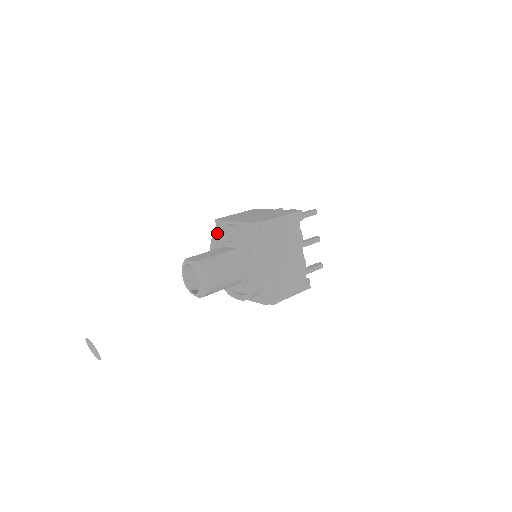
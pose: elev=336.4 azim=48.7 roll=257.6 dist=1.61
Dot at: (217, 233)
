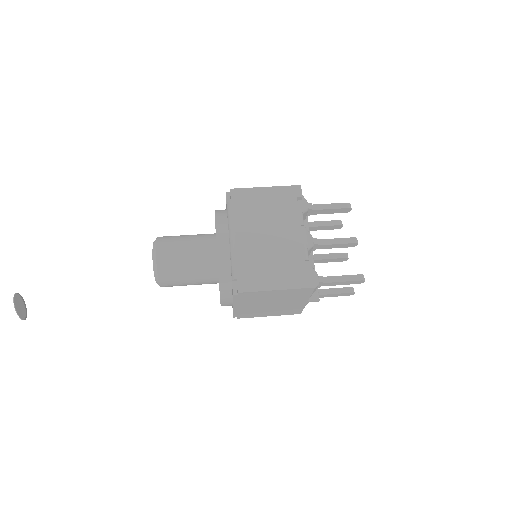
Dot at: occluded
